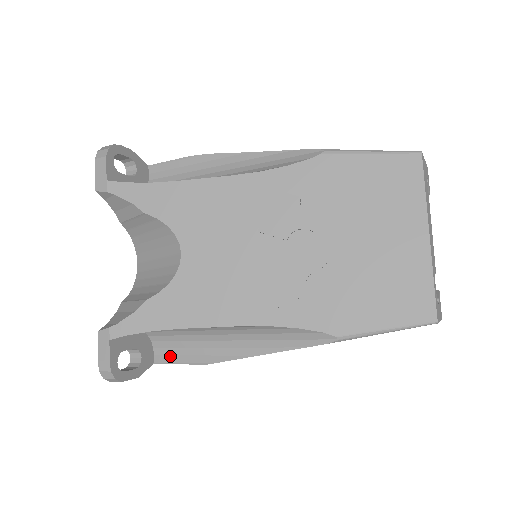
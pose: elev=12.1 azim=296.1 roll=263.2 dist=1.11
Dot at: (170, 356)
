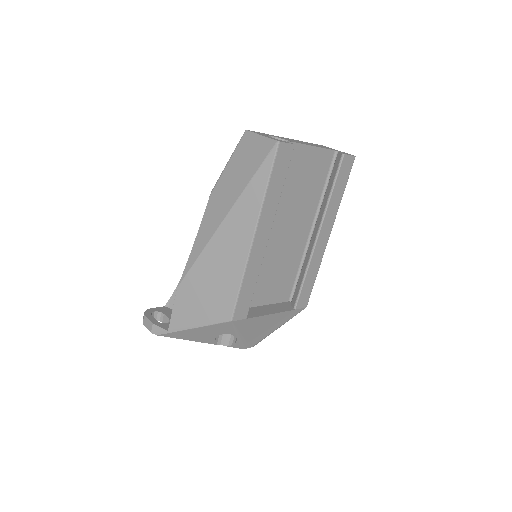
Dot at: occluded
